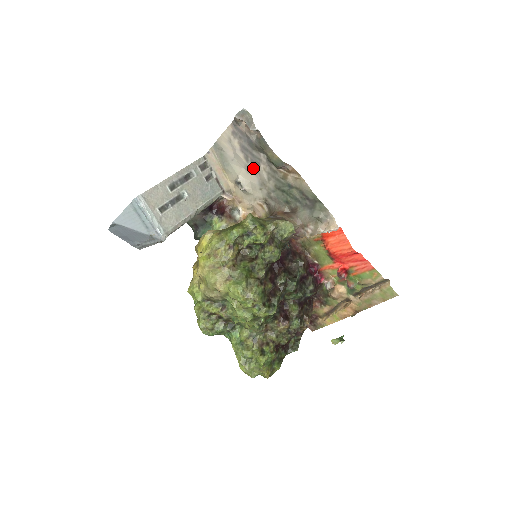
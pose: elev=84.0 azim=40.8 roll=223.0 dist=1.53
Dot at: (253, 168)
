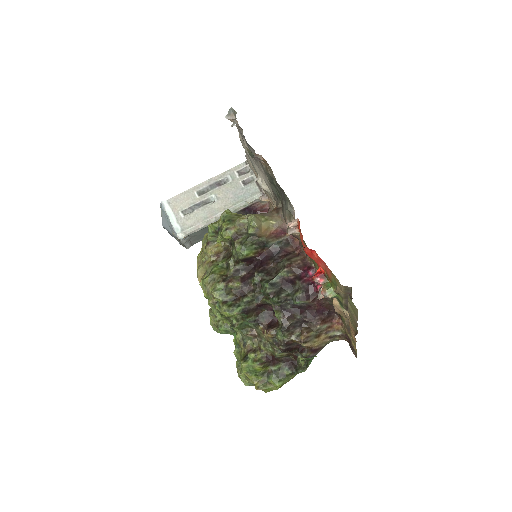
Dot at: (258, 165)
